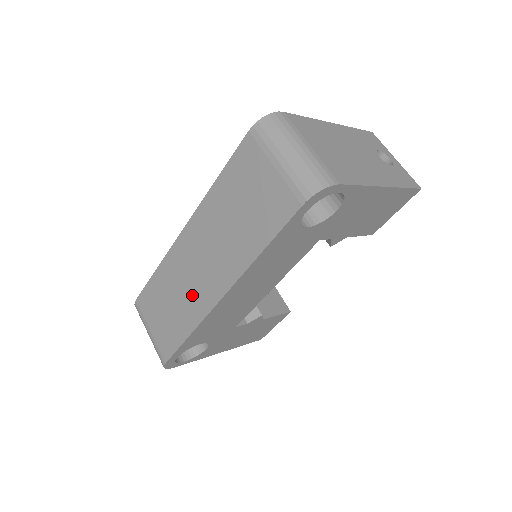
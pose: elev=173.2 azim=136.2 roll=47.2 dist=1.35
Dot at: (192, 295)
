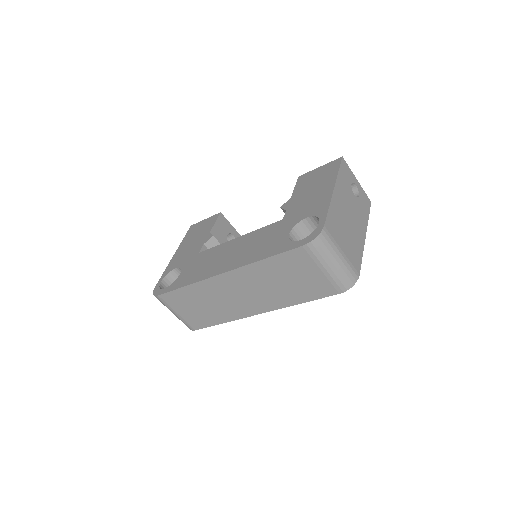
Dot at: (228, 307)
